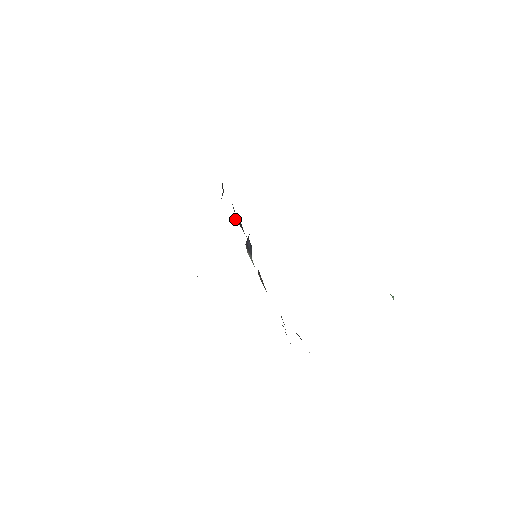
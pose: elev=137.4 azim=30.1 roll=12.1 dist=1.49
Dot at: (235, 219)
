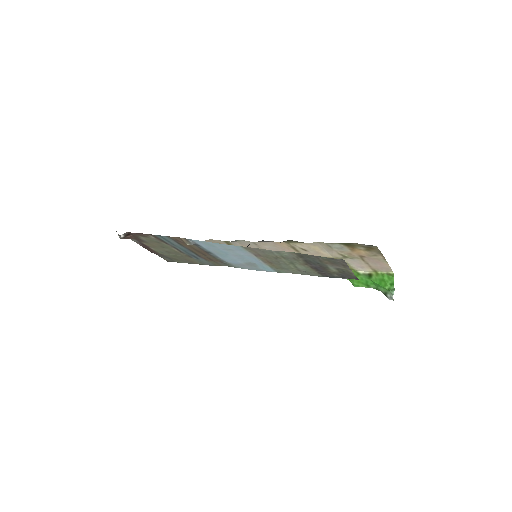
Dot at: occluded
